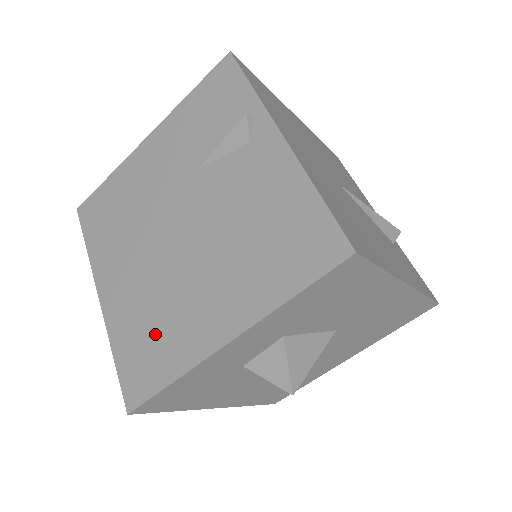
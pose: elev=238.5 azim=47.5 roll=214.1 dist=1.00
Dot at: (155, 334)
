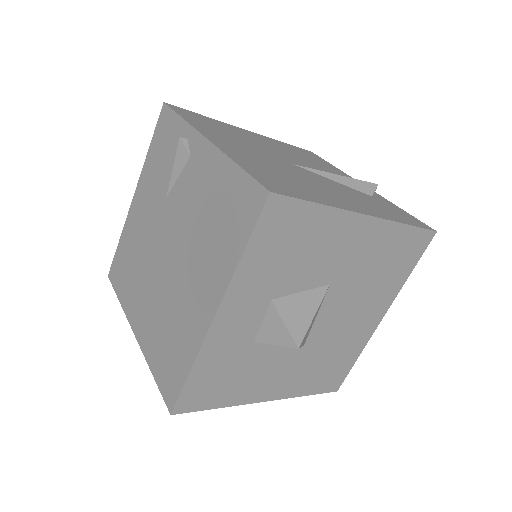
Dot at: (172, 339)
